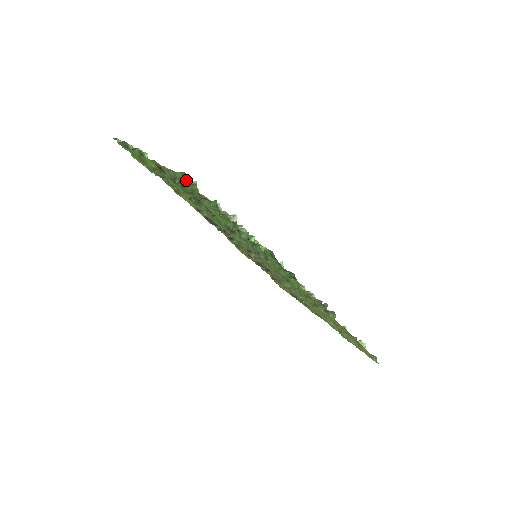
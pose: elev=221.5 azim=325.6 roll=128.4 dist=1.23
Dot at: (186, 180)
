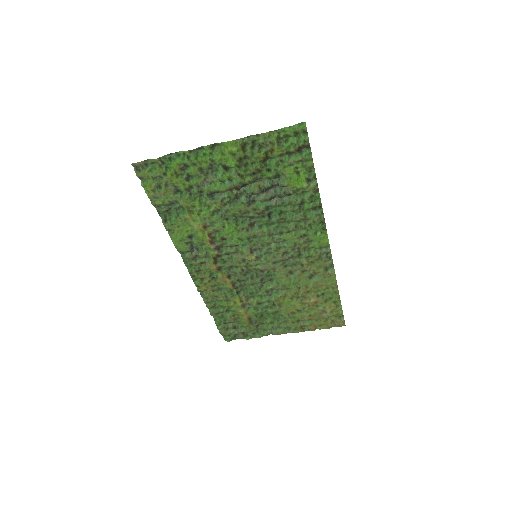
Dot at: (299, 131)
